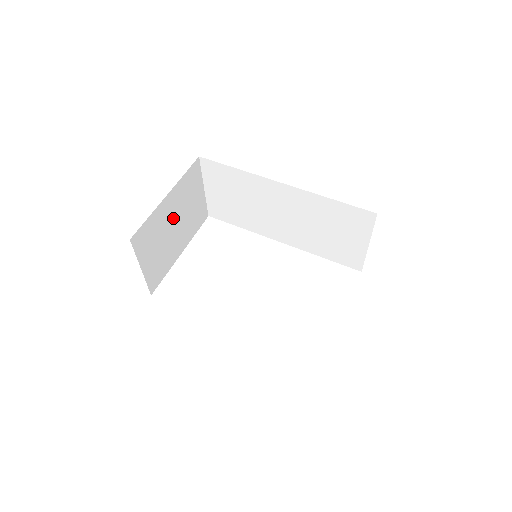
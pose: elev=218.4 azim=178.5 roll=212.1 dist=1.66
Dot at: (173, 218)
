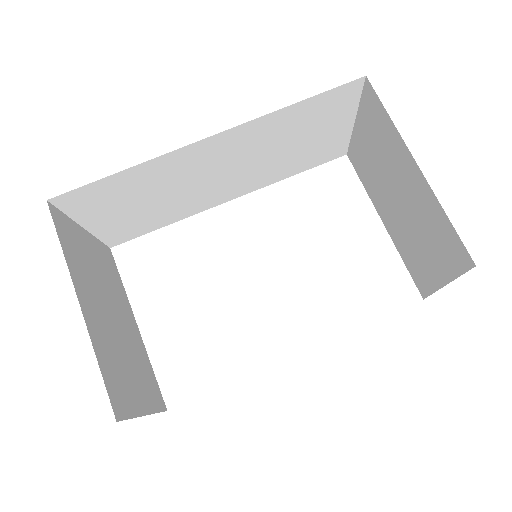
Dot at: (104, 312)
